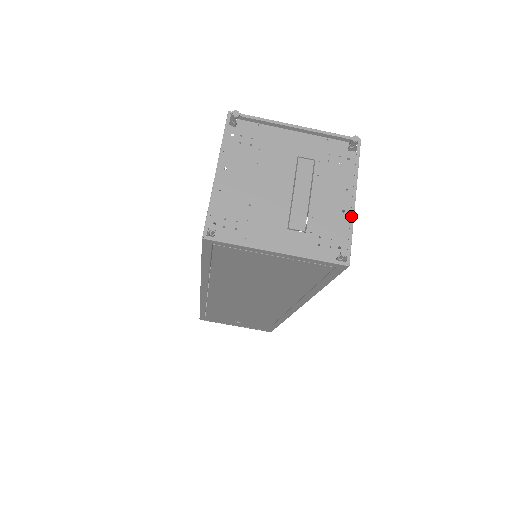
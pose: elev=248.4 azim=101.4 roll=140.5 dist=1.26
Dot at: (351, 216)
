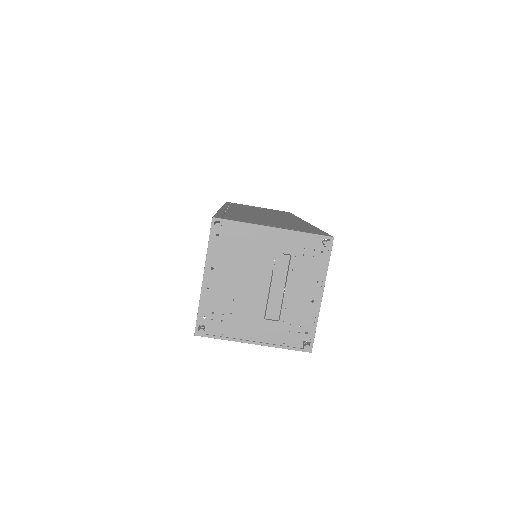
Dot at: (317, 311)
